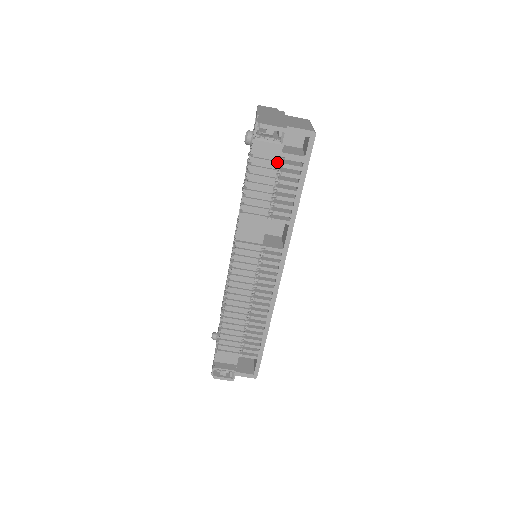
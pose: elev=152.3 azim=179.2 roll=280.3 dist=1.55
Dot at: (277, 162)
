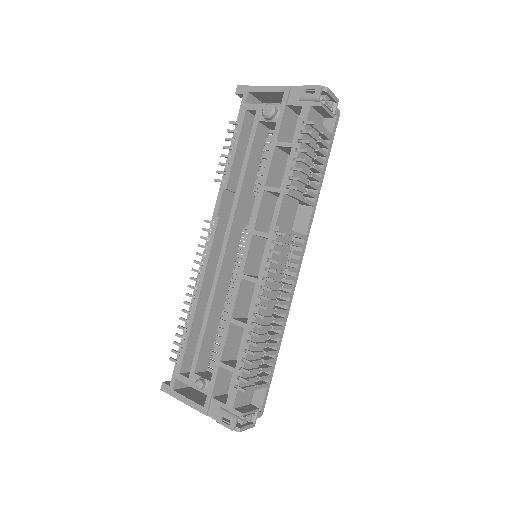
Dot at: (318, 135)
